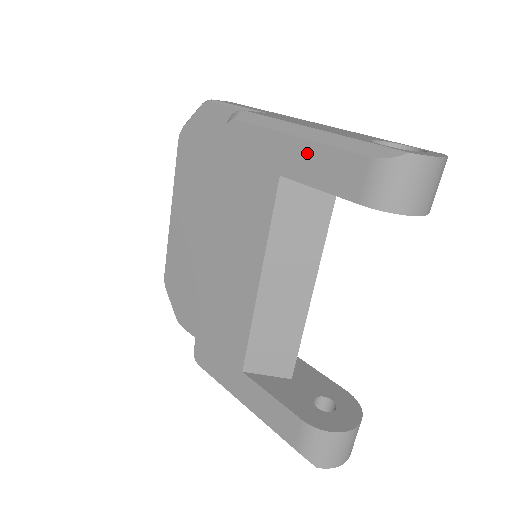
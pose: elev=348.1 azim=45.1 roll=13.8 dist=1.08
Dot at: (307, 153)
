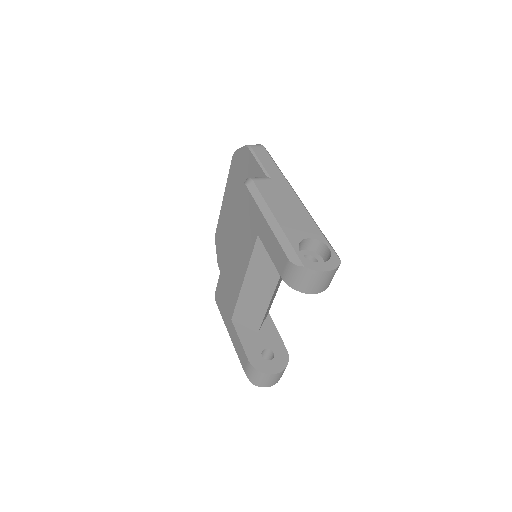
Dot at: (268, 233)
